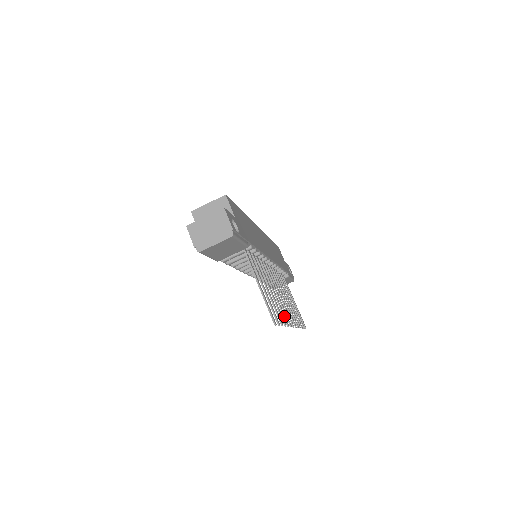
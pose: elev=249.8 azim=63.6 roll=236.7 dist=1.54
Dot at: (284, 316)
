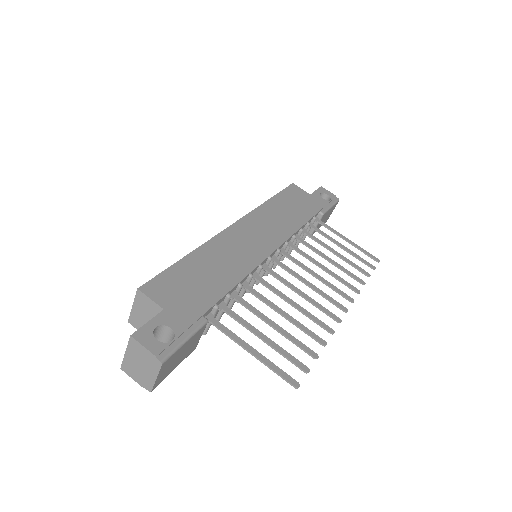
Dot at: (320, 326)
